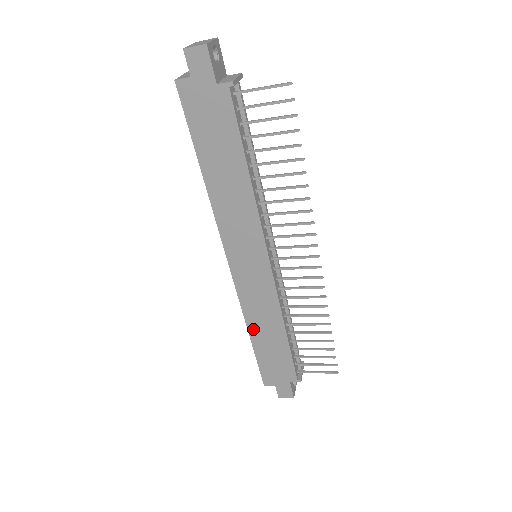
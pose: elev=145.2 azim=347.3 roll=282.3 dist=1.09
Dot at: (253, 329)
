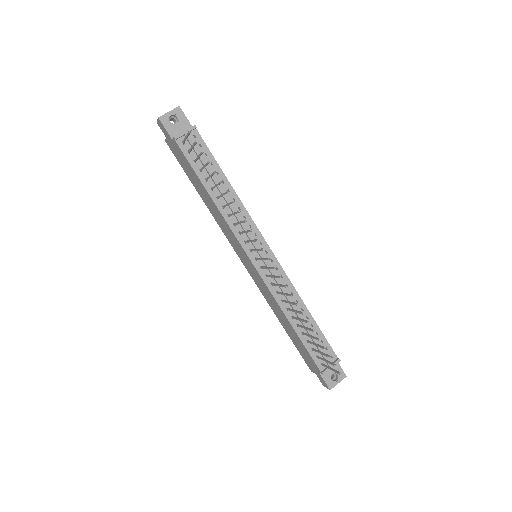
Dot at: (278, 317)
